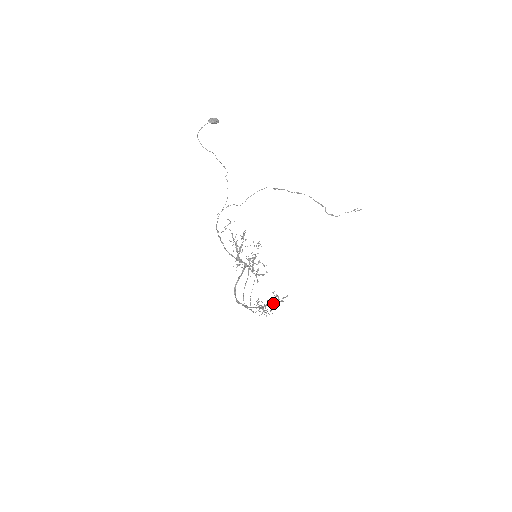
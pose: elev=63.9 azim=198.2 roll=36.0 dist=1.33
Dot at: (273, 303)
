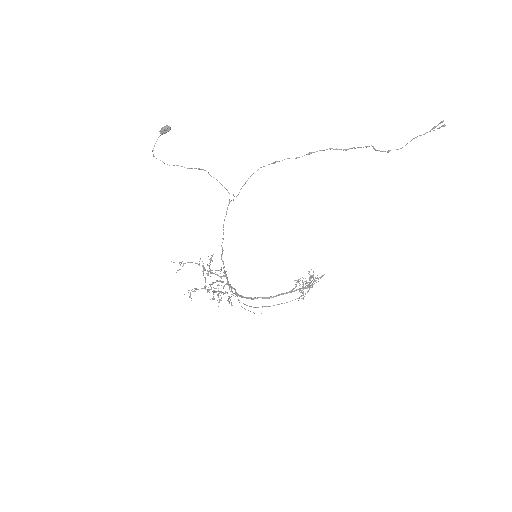
Dot at: (305, 286)
